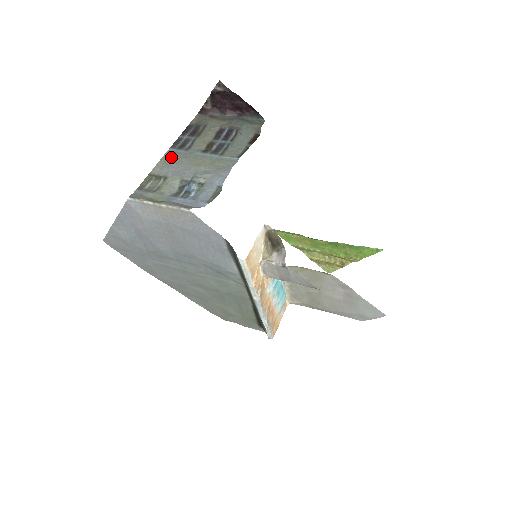
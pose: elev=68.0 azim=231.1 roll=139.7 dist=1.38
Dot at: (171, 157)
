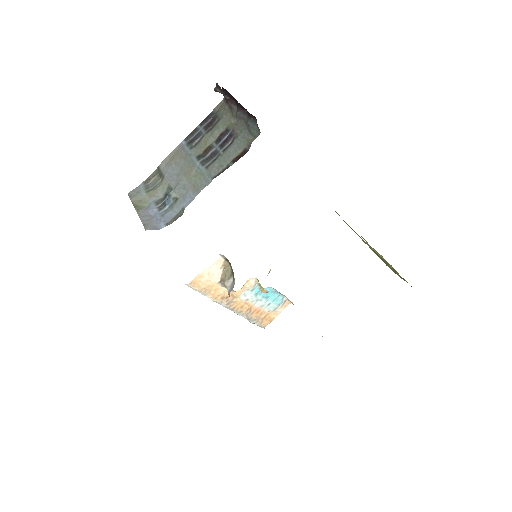
Dot at: (177, 154)
